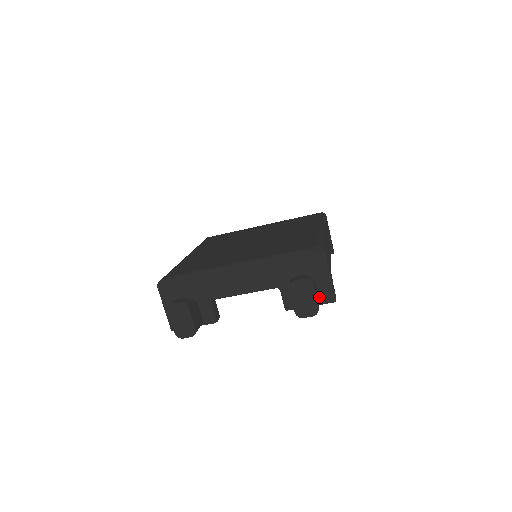
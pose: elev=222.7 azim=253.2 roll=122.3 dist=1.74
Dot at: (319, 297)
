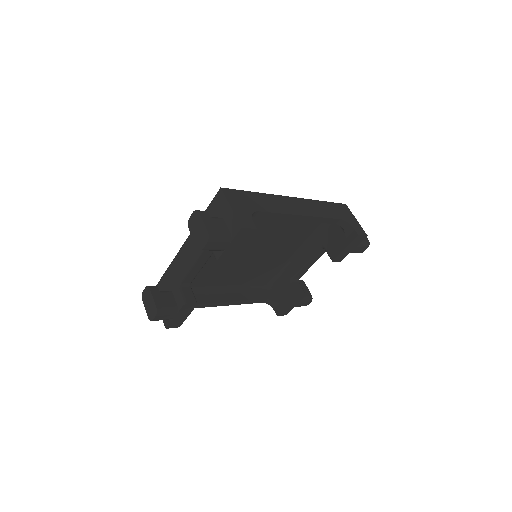
Dot at: (230, 232)
